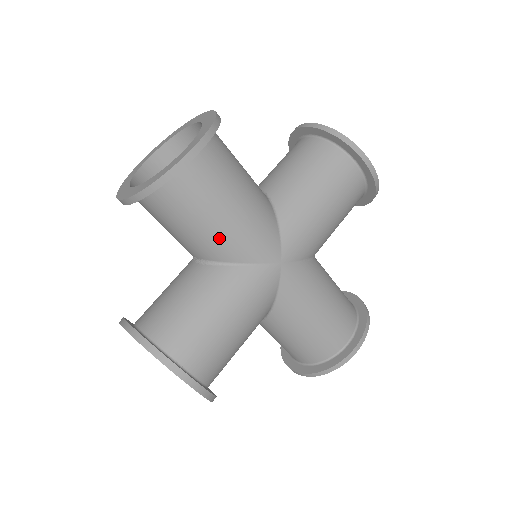
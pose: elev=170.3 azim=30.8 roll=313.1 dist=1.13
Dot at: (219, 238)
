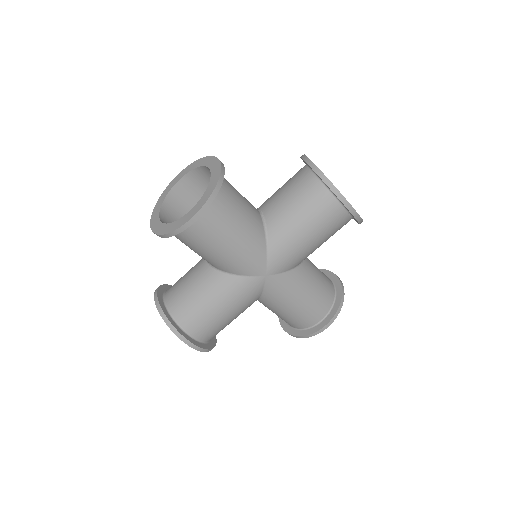
Dot at: (218, 260)
